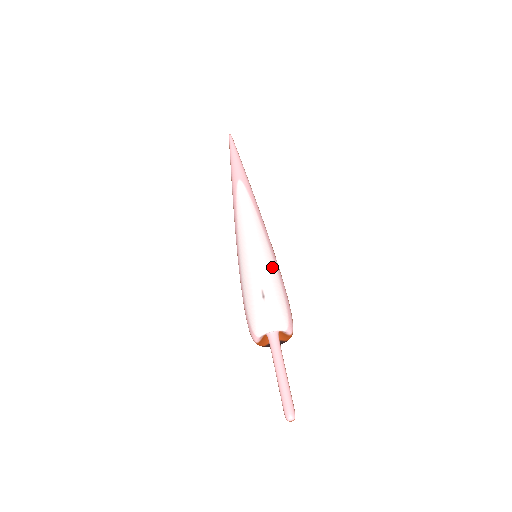
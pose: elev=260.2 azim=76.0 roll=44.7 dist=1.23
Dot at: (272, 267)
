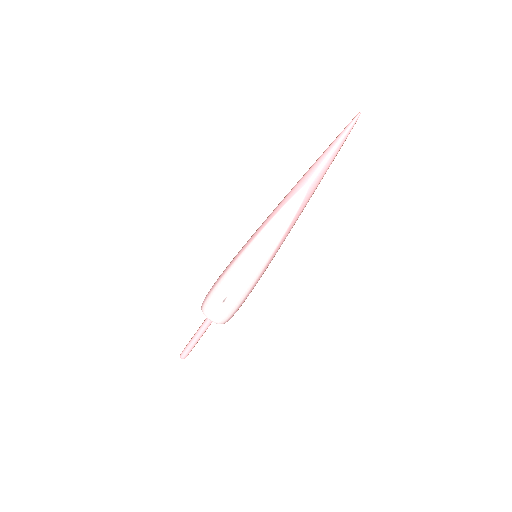
Dot at: (250, 285)
